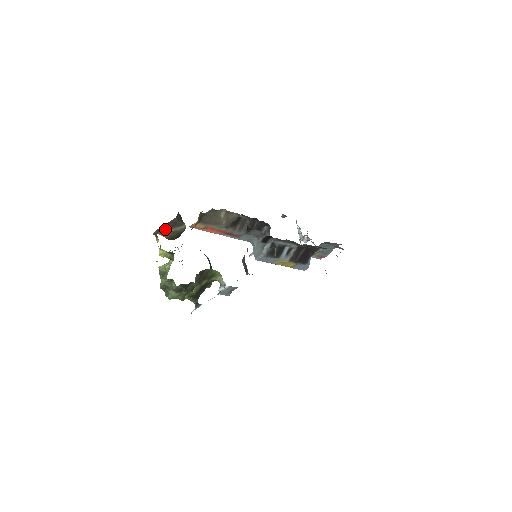
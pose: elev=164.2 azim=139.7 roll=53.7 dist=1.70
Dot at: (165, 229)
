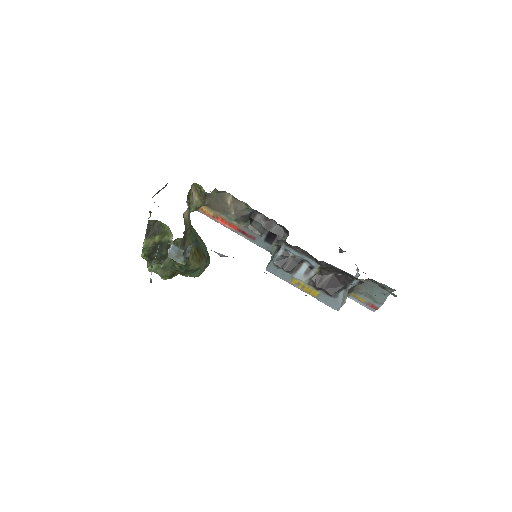
Dot at: (157, 192)
